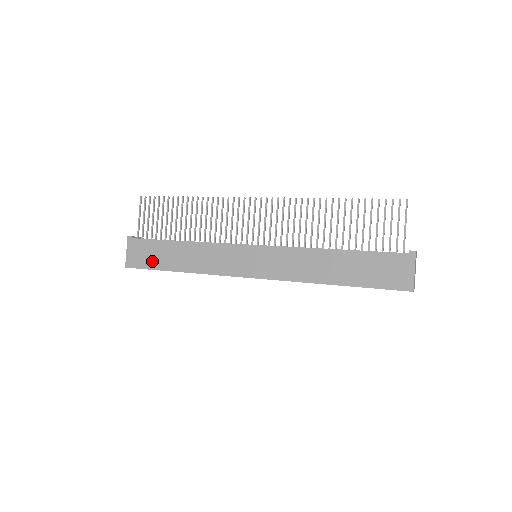
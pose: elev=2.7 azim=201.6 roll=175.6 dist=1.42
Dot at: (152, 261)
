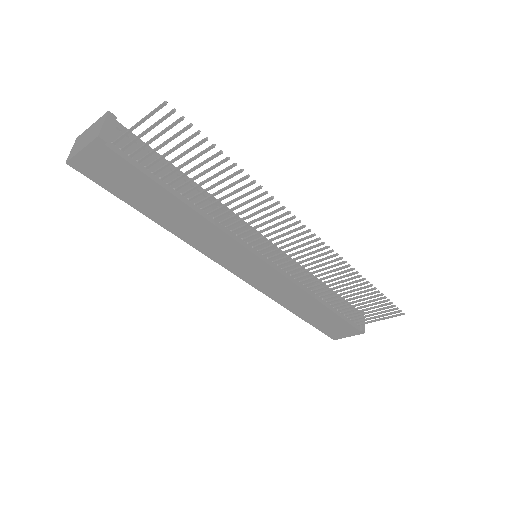
Dot at: (122, 190)
